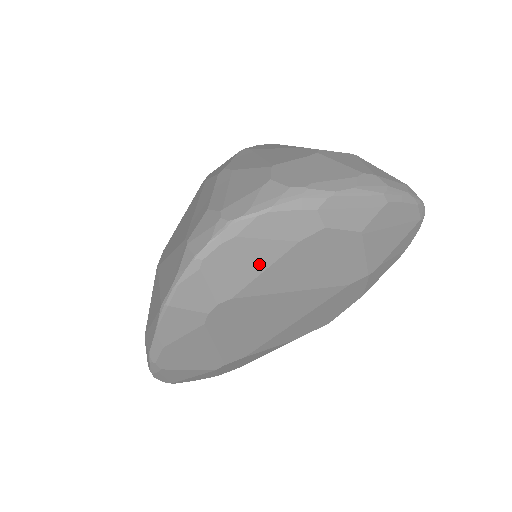
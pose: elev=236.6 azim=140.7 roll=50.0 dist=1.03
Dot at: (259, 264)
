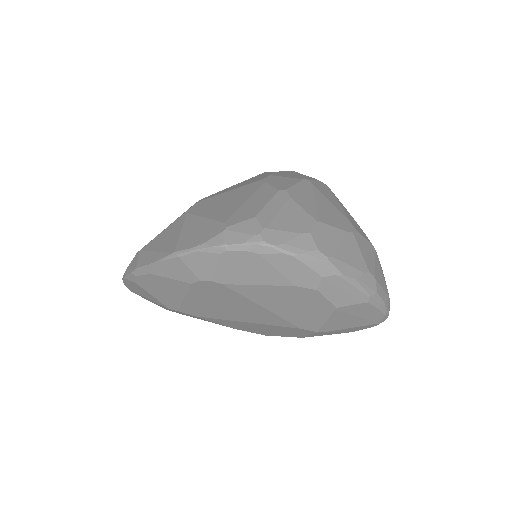
Dot at: (259, 279)
